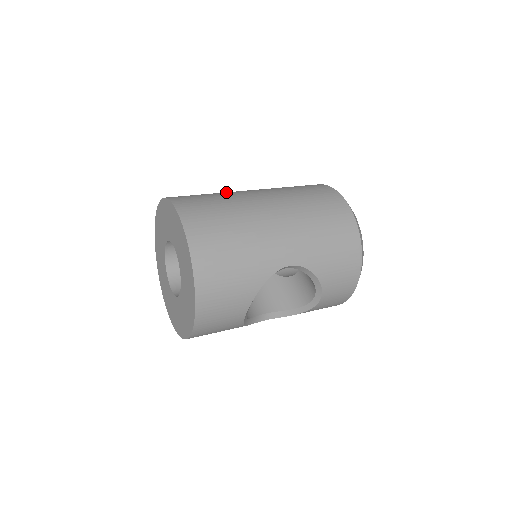
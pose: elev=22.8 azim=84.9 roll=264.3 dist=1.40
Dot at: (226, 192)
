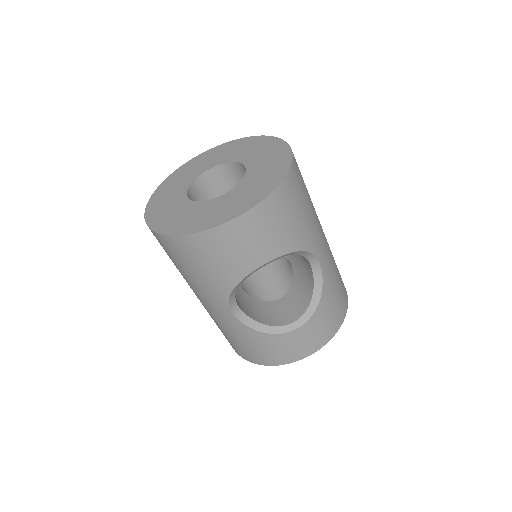
Dot at: occluded
